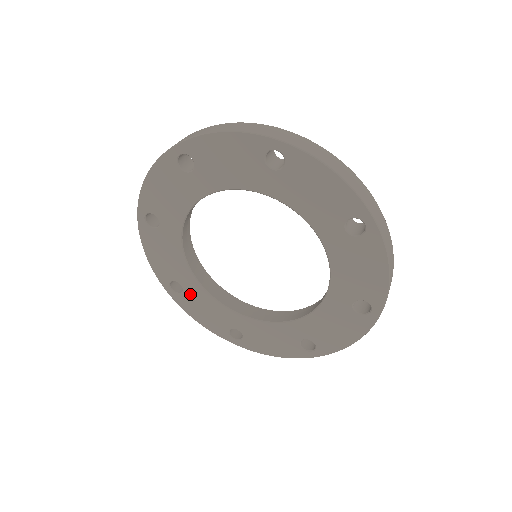
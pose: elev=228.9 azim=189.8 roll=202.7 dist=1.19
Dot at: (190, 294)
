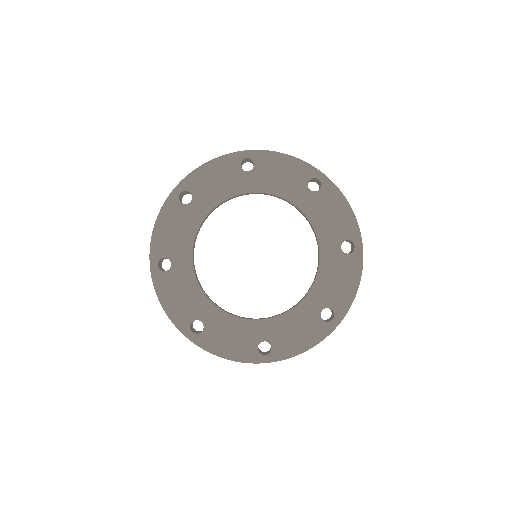
Dot at: (211, 326)
